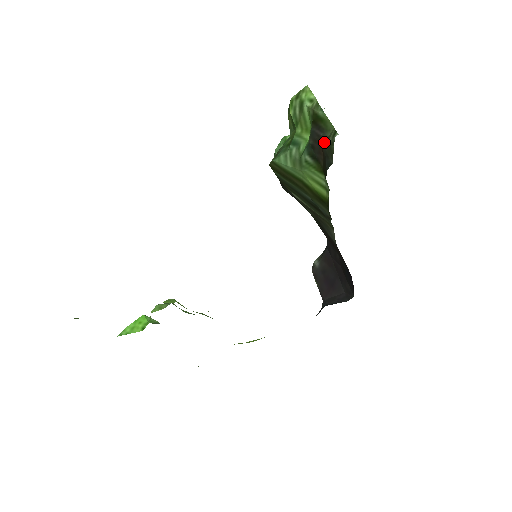
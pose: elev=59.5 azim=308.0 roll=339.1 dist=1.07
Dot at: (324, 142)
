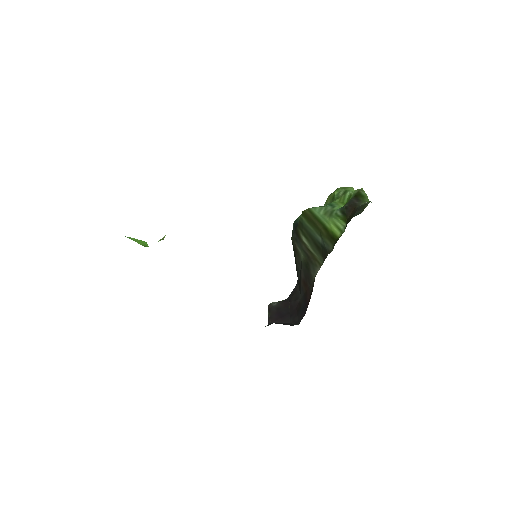
Dot at: occluded
